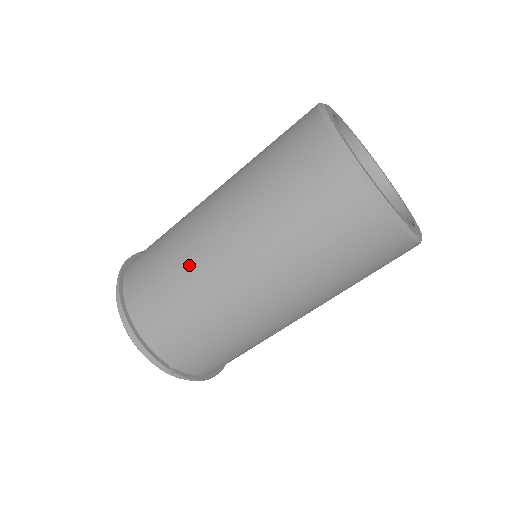
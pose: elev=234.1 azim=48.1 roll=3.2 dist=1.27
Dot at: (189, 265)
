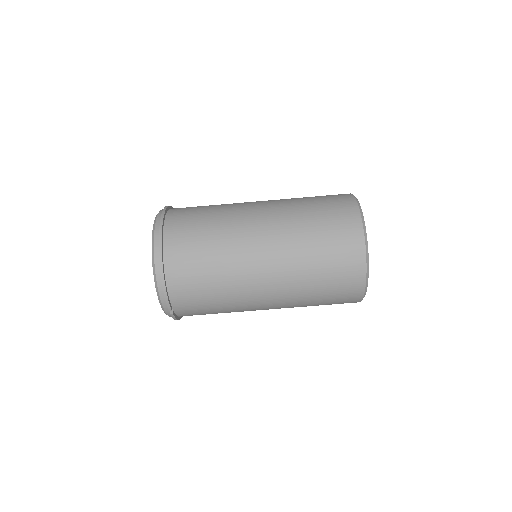
Dot at: (232, 257)
